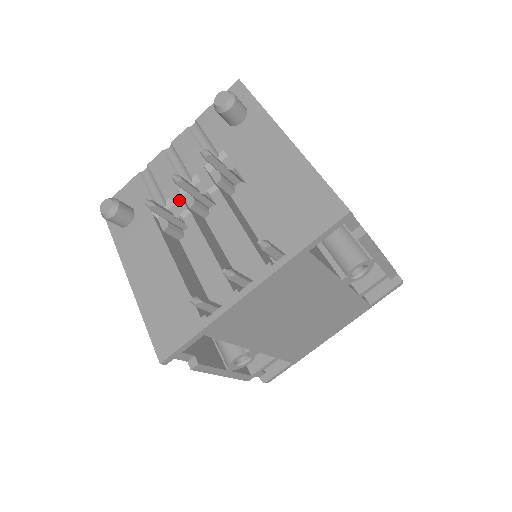
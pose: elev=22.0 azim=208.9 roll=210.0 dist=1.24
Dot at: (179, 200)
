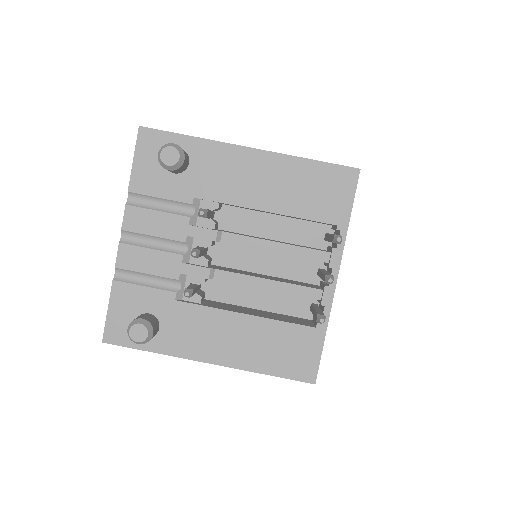
Dot at: (194, 269)
